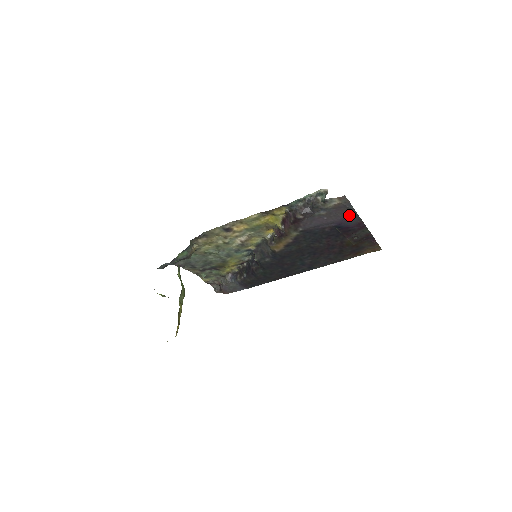
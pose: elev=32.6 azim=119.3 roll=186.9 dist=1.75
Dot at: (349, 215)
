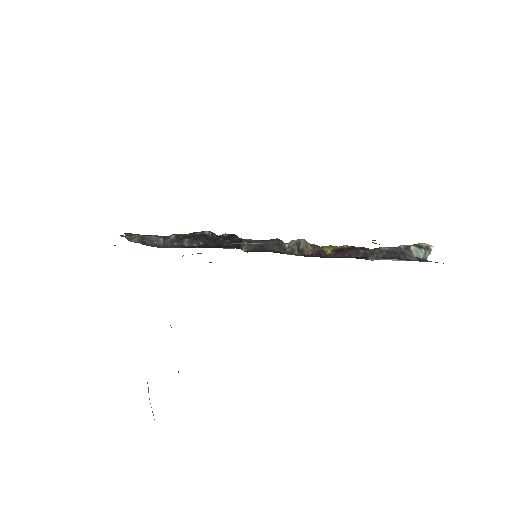
Dot at: occluded
